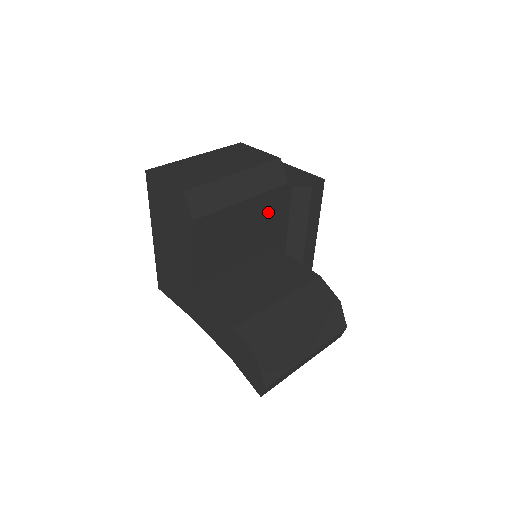
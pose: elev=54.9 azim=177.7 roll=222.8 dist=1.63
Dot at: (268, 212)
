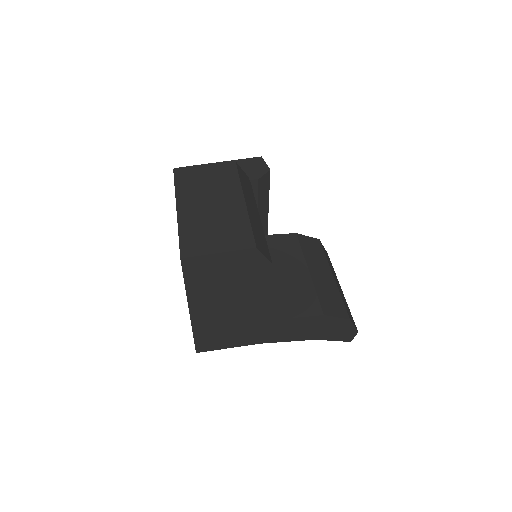
Dot at: occluded
